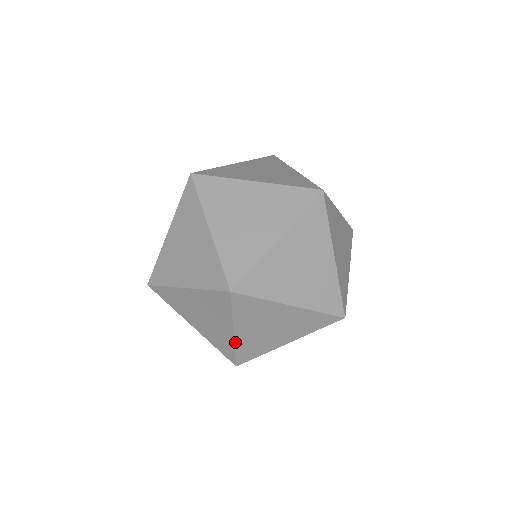
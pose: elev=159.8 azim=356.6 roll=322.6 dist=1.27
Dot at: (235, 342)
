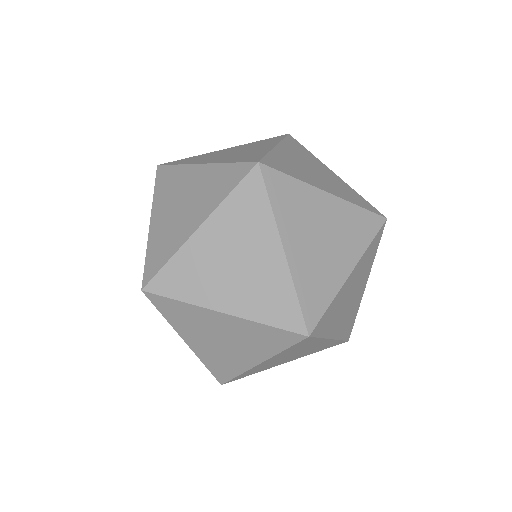
Dot at: occluded
